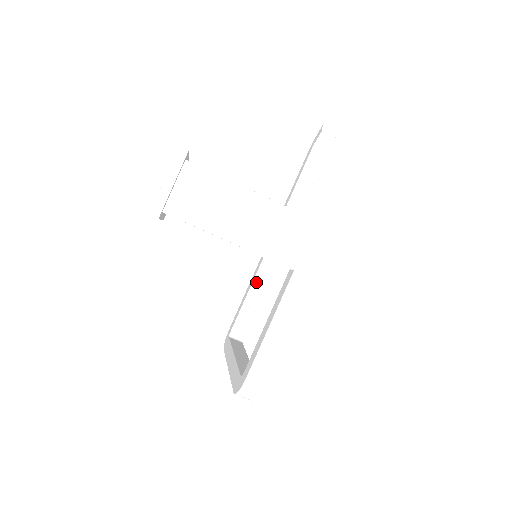
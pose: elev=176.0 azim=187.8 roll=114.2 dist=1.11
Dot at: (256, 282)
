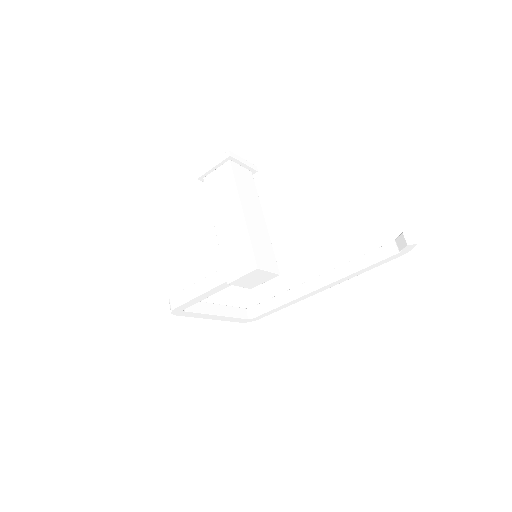
Dot at: (286, 294)
